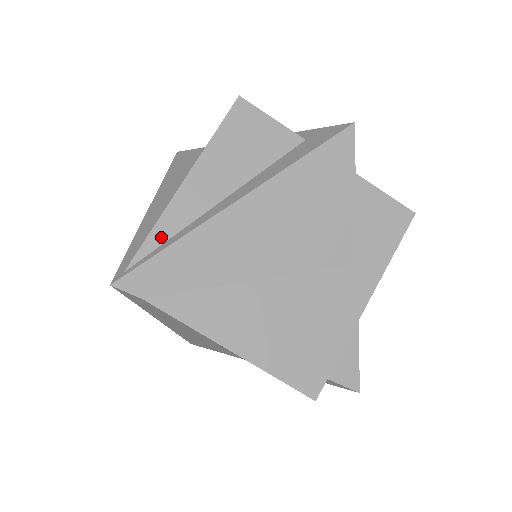
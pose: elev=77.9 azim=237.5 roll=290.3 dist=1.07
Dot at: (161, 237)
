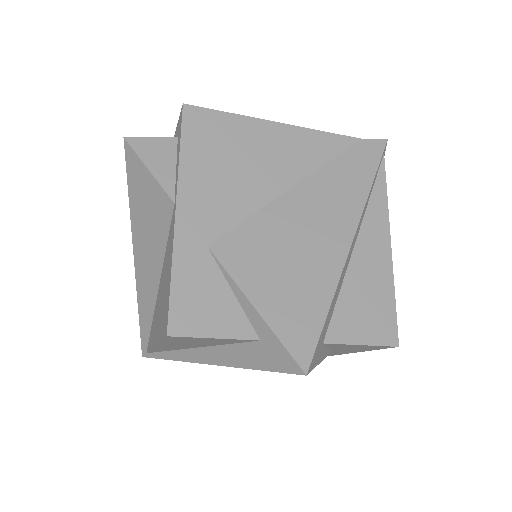
Dot at: (159, 351)
